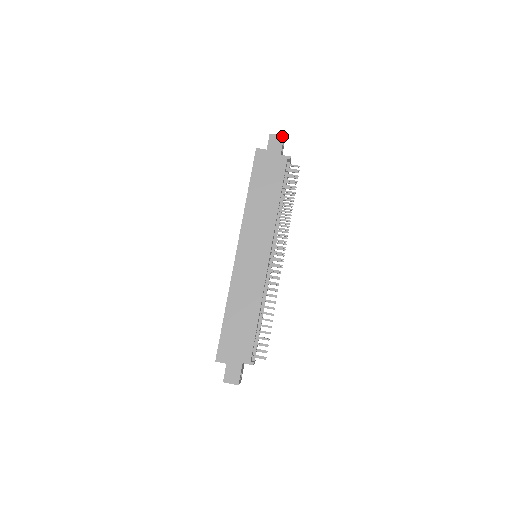
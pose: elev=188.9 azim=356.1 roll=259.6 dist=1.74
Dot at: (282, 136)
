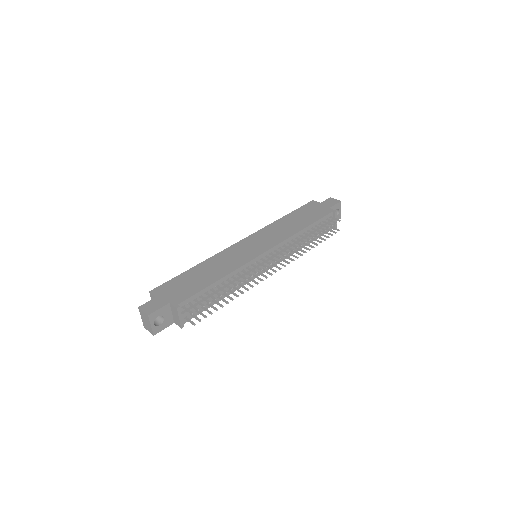
Dot at: (339, 201)
